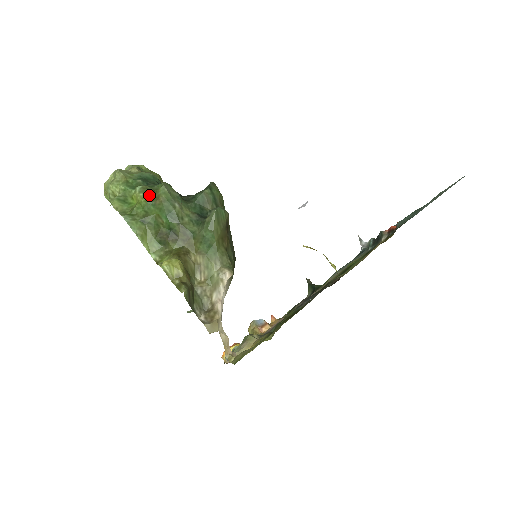
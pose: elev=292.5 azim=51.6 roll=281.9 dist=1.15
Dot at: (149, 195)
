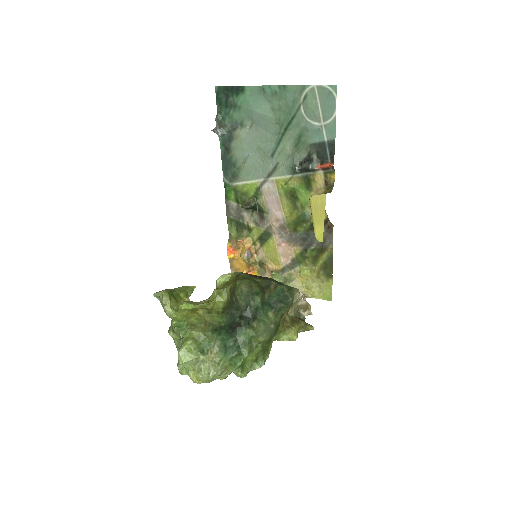
Dot at: (258, 348)
